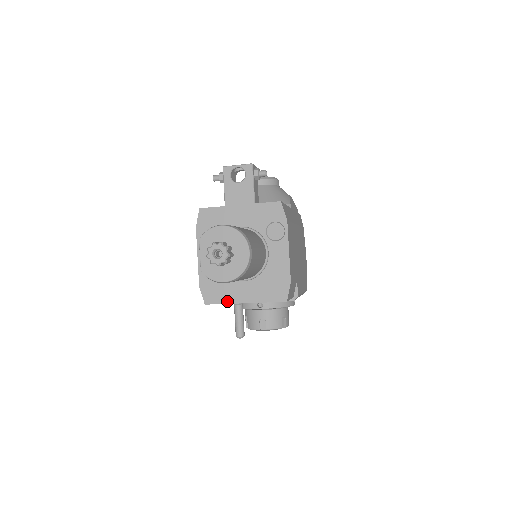
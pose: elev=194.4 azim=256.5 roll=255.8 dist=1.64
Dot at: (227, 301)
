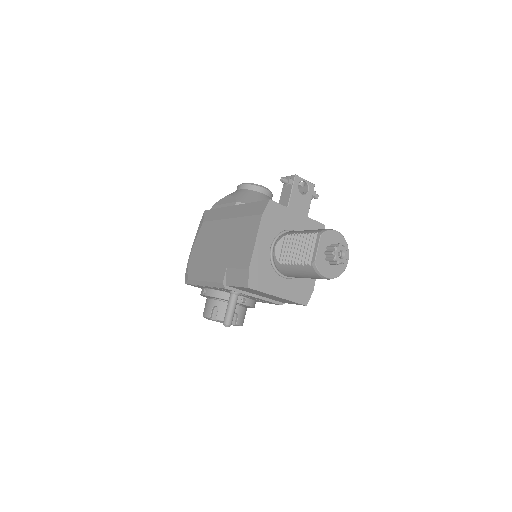
Dot at: (267, 291)
